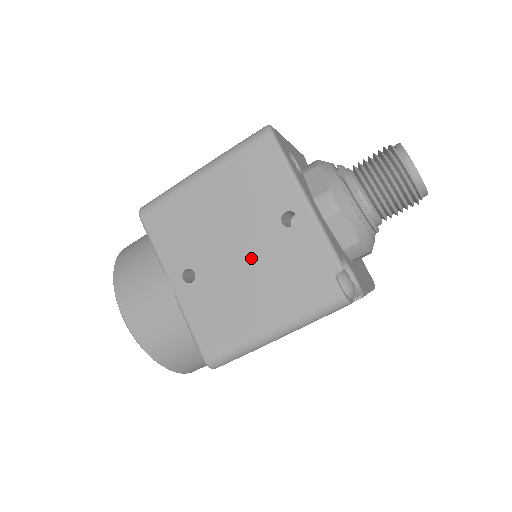
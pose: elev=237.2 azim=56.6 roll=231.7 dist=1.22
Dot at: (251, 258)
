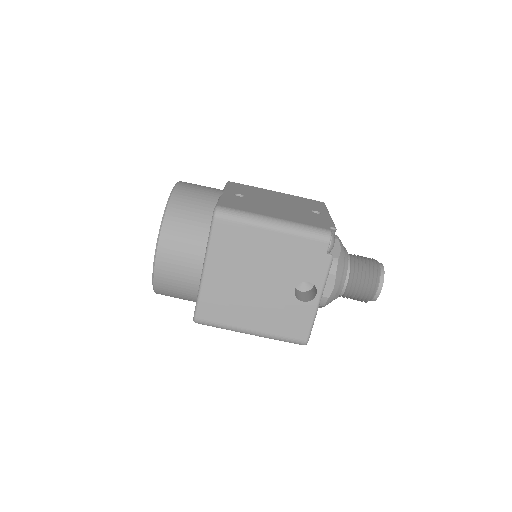
Dot at: (284, 207)
